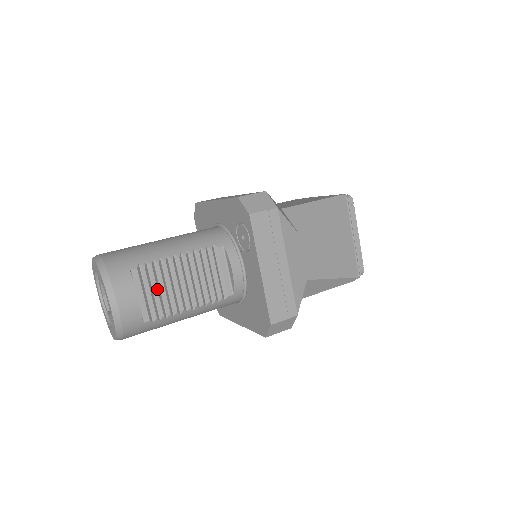
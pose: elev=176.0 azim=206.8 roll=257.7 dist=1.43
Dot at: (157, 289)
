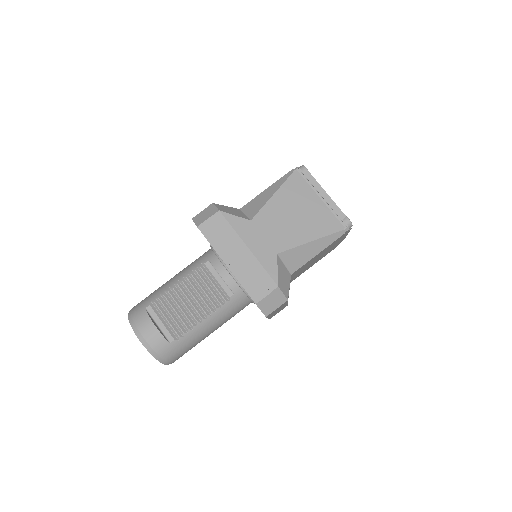
Dot at: (170, 314)
